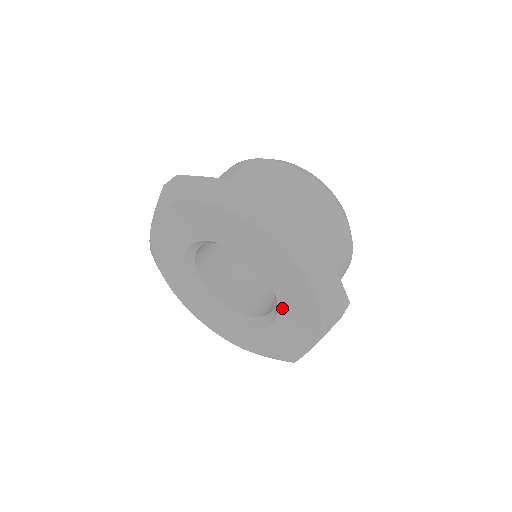
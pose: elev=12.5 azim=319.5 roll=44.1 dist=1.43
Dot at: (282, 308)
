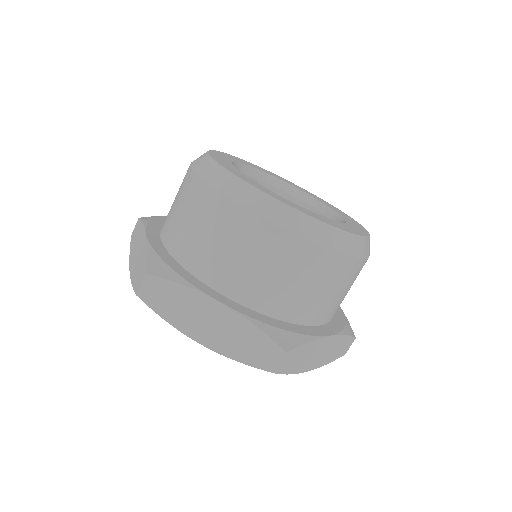
Dot at: occluded
